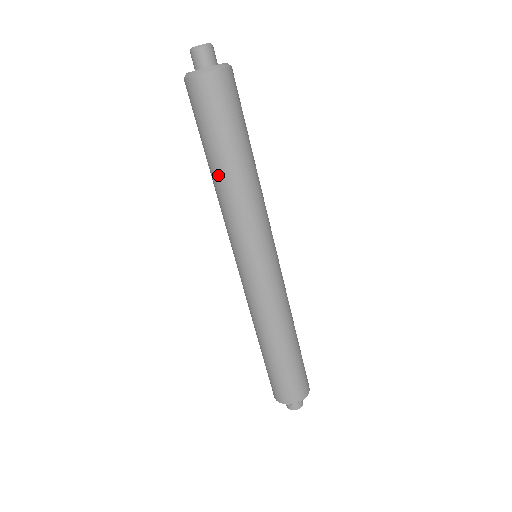
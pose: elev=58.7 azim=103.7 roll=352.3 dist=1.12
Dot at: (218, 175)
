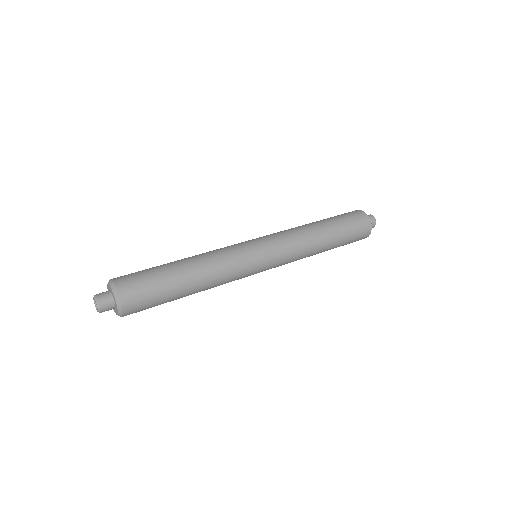
Dot at: occluded
